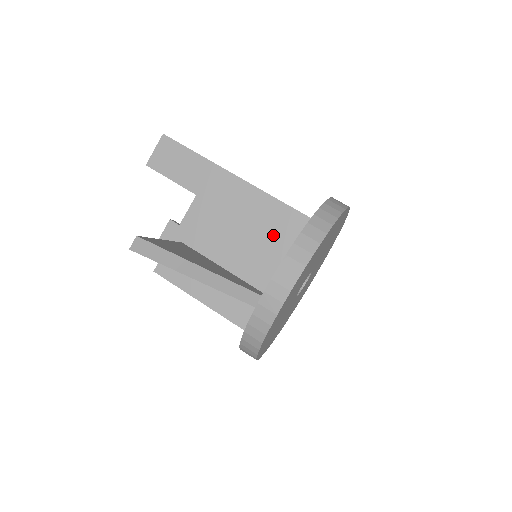
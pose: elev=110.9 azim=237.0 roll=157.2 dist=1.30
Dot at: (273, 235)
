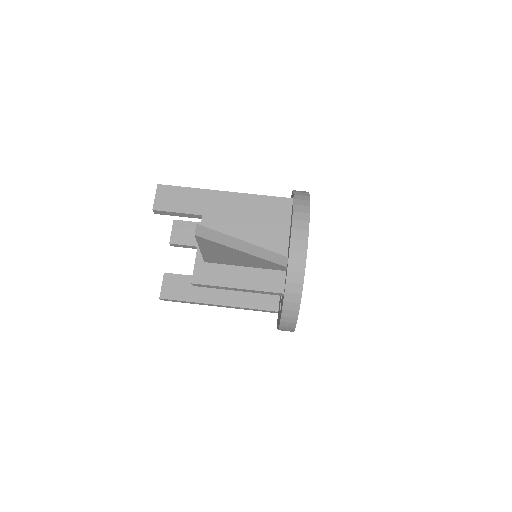
Dot at: (272, 219)
